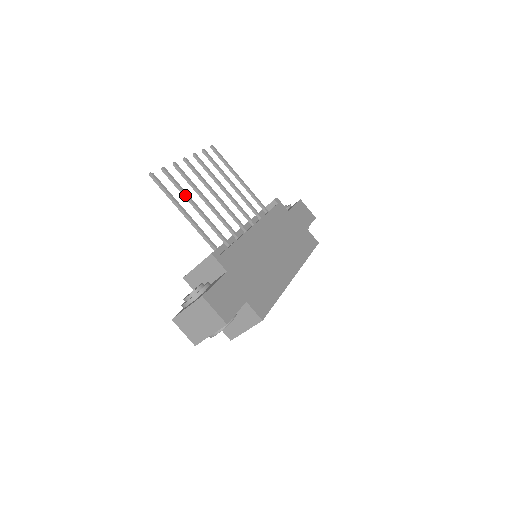
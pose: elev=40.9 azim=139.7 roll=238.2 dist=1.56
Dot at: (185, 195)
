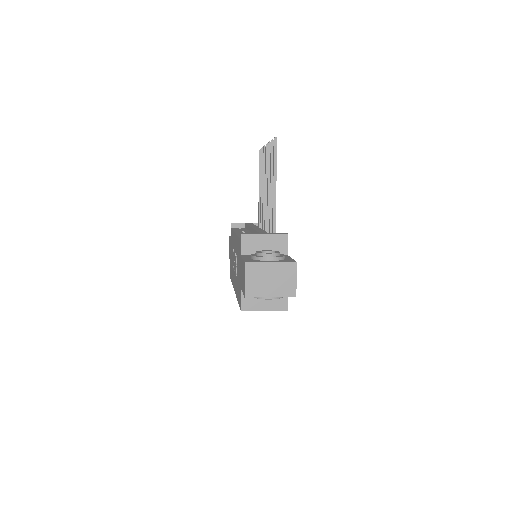
Dot at: occluded
